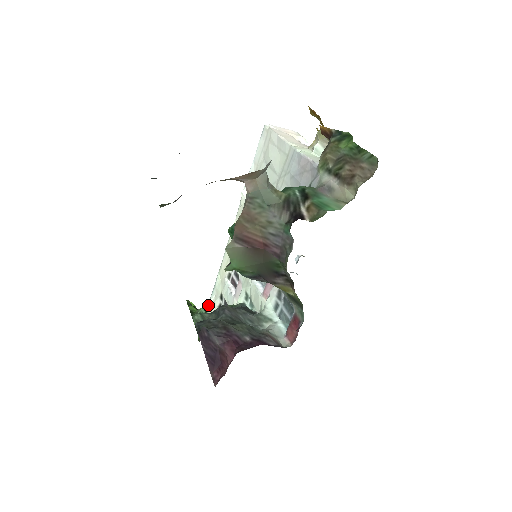
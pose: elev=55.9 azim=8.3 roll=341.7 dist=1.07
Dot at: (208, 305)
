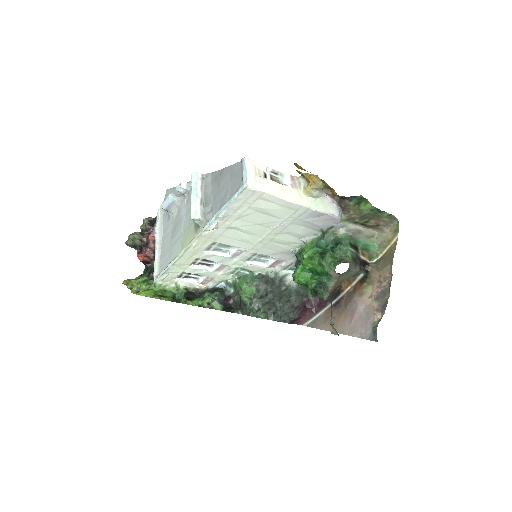
Dot at: (158, 281)
